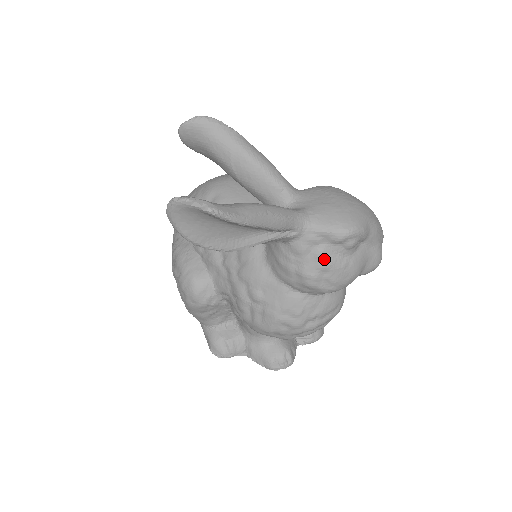
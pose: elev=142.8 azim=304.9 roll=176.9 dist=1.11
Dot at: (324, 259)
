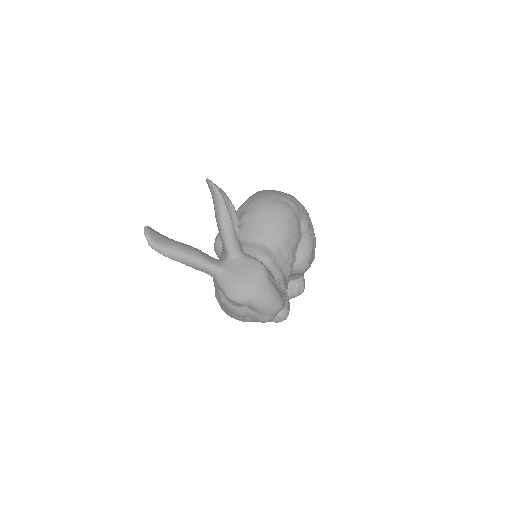
Dot at: (220, 296)
